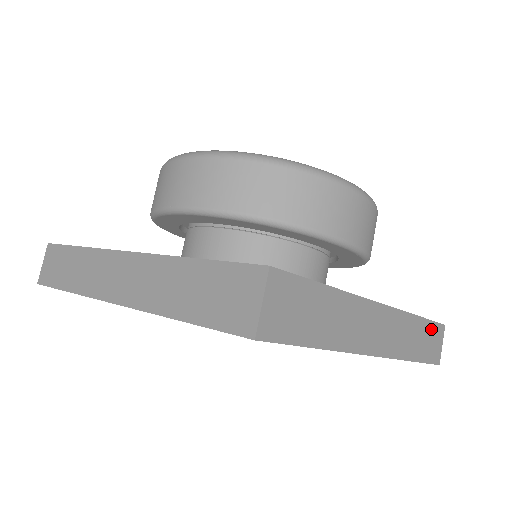
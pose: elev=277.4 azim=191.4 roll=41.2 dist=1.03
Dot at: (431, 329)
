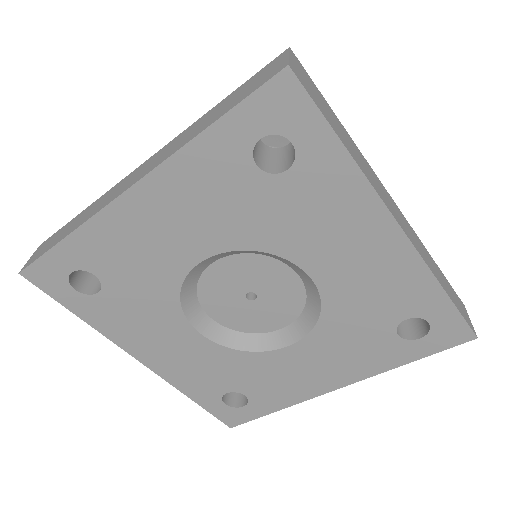
Dot at: (450, 288)
